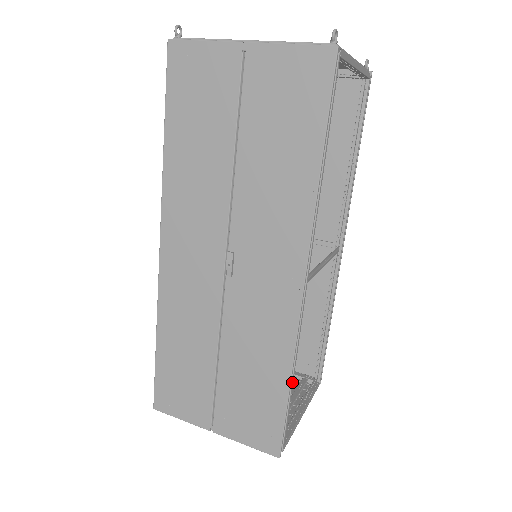
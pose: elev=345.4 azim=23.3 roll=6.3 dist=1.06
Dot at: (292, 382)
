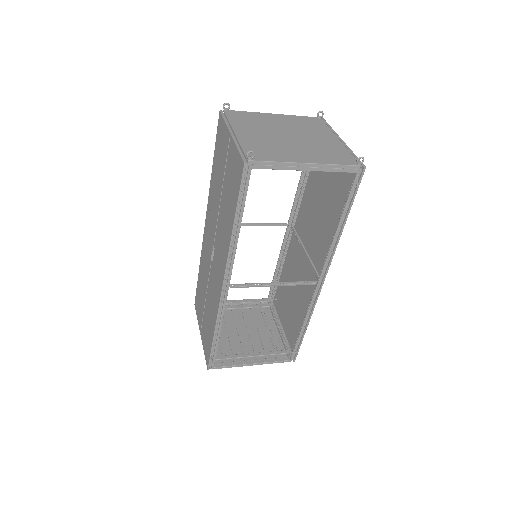
Dot at: (218, 336)
